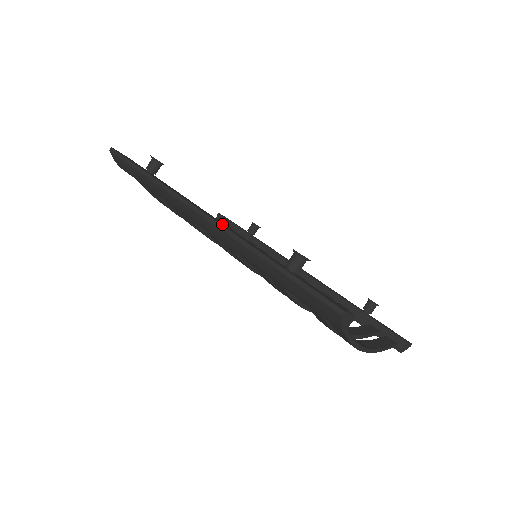
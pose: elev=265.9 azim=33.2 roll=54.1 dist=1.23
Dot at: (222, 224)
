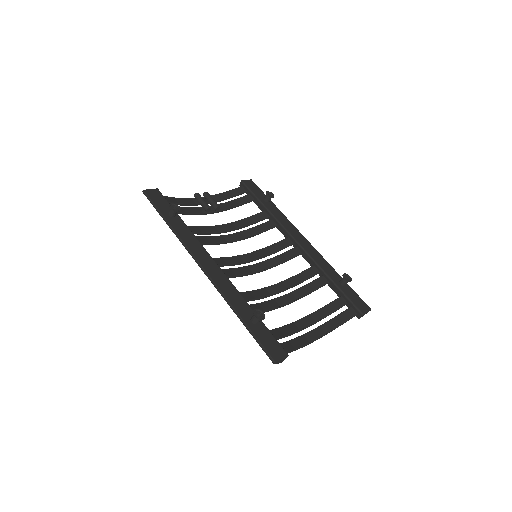
Dot at: (215, 279)
